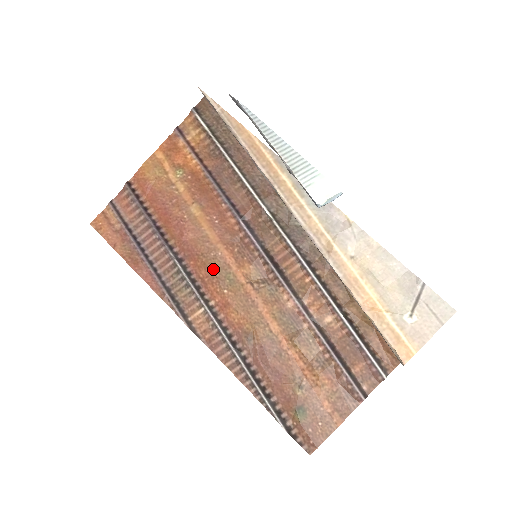
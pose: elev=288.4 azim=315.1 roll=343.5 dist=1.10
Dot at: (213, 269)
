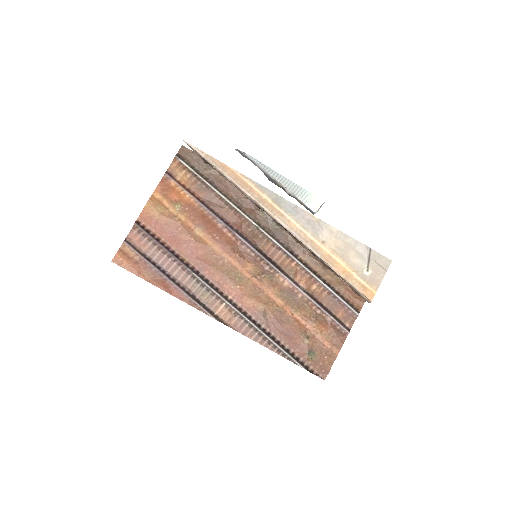
Dot at: (224, 273)
